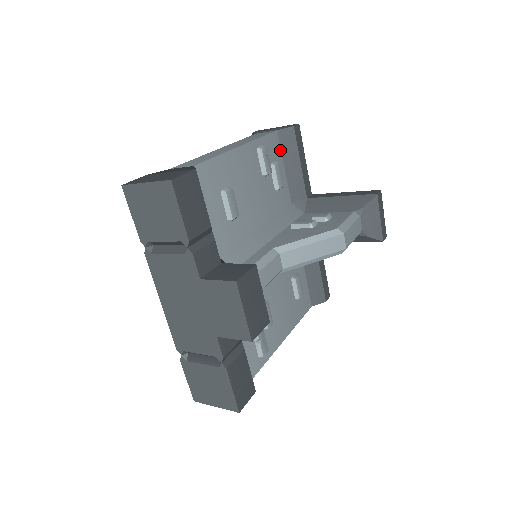
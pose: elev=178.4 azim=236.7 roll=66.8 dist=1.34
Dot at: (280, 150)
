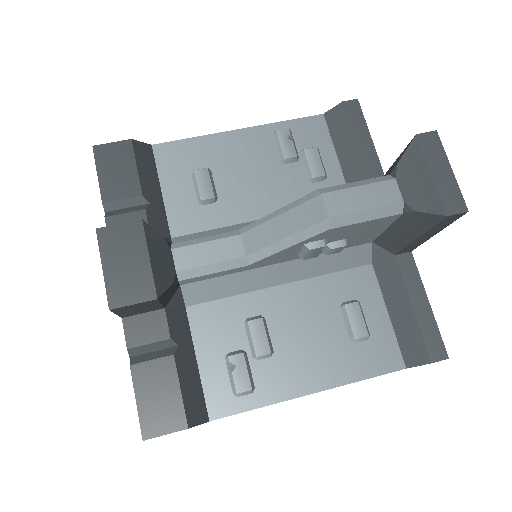
Dot at: (329, 136)
